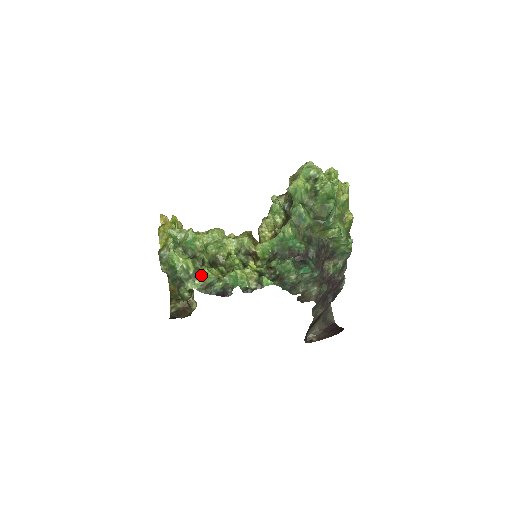
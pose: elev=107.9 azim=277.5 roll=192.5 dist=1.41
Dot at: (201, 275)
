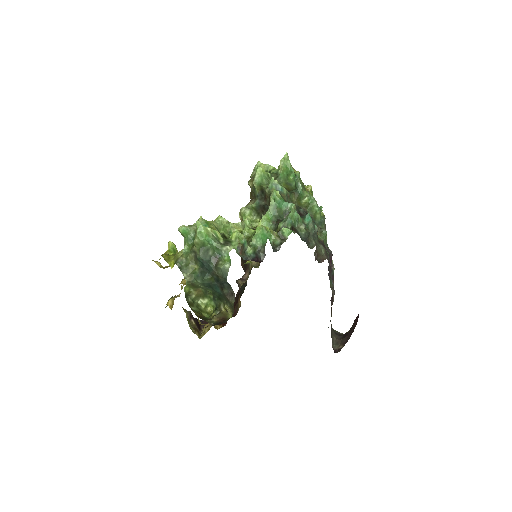
Dot at: (232, 241)
